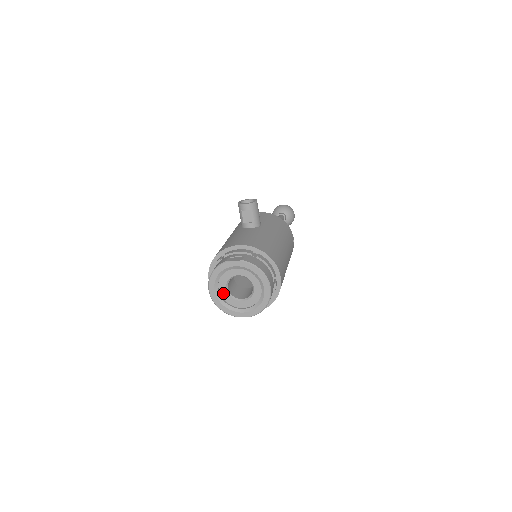
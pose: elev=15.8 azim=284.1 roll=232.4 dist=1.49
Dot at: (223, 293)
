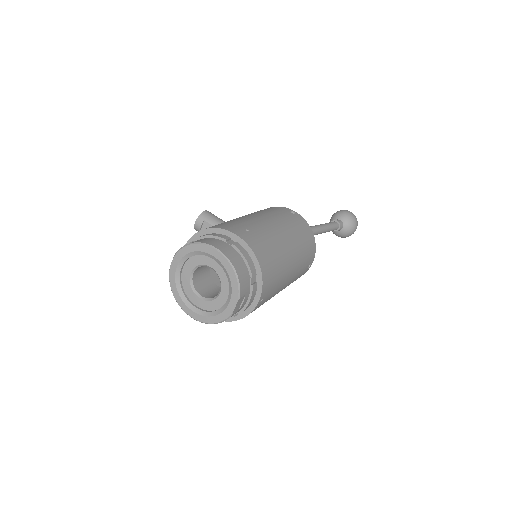
Dot at: (202, 305)
